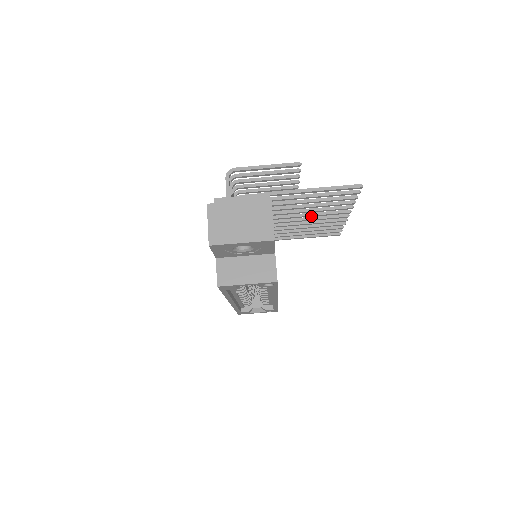
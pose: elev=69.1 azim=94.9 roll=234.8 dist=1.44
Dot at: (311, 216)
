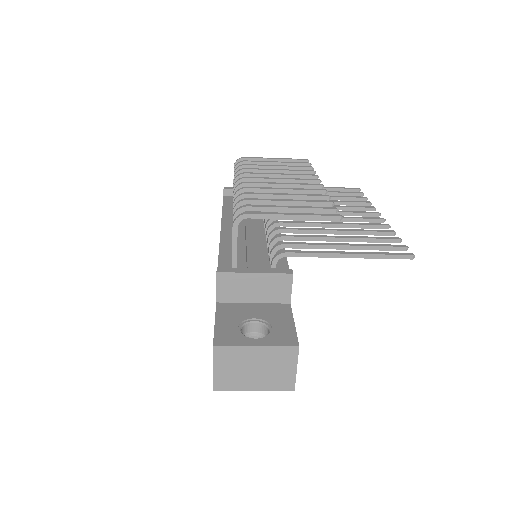
Dot at: occluded
